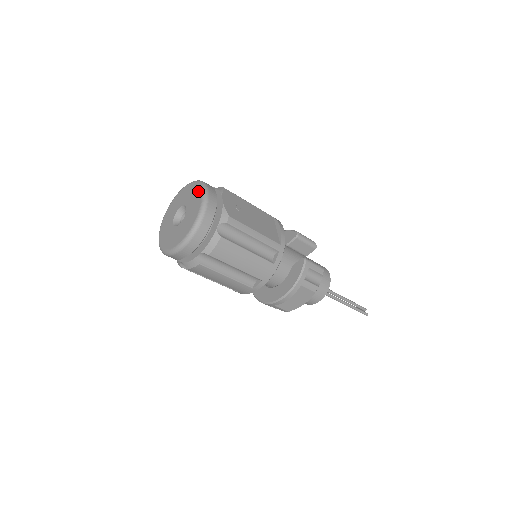
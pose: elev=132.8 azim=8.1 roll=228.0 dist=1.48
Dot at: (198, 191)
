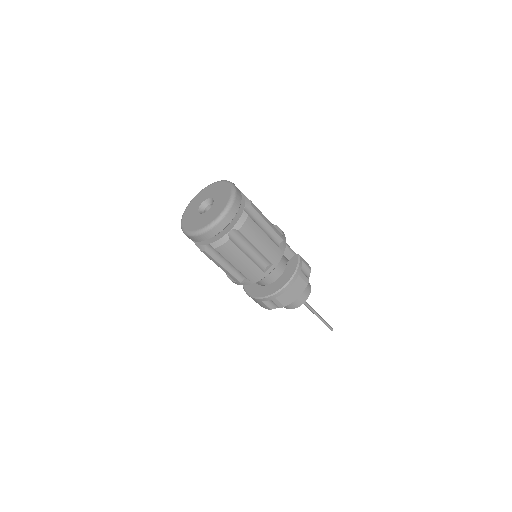
Dot at: (223, 184)
